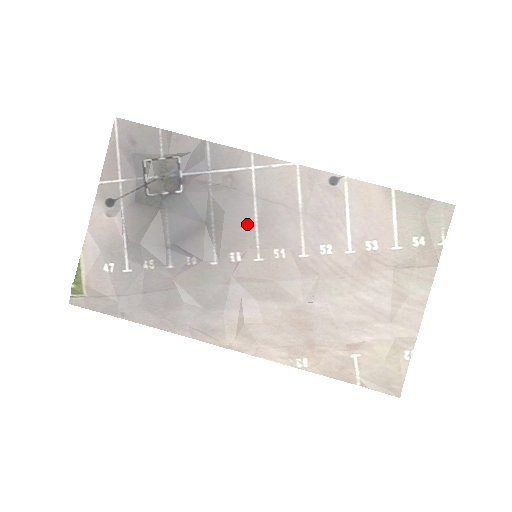
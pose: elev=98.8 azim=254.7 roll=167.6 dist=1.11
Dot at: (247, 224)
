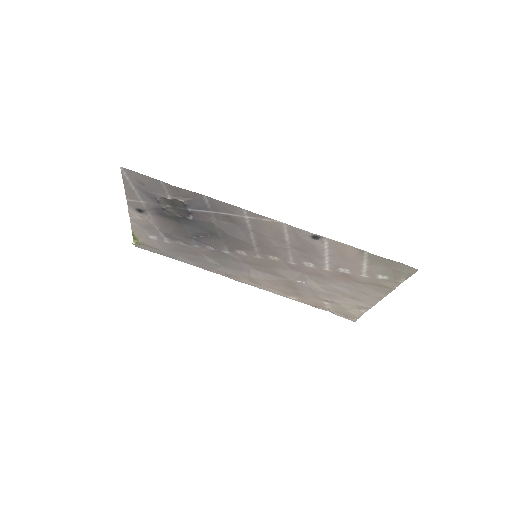
Dot at: (247, 242)
